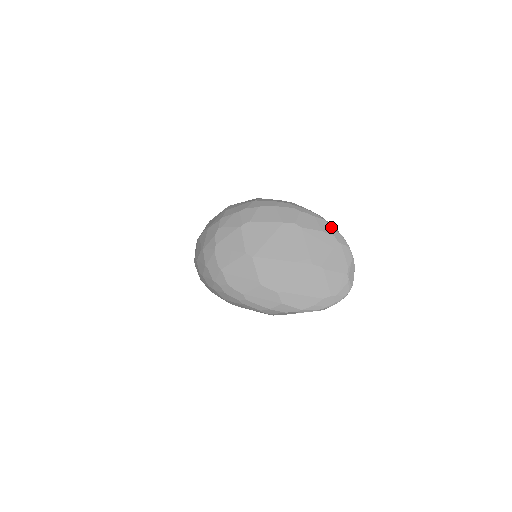
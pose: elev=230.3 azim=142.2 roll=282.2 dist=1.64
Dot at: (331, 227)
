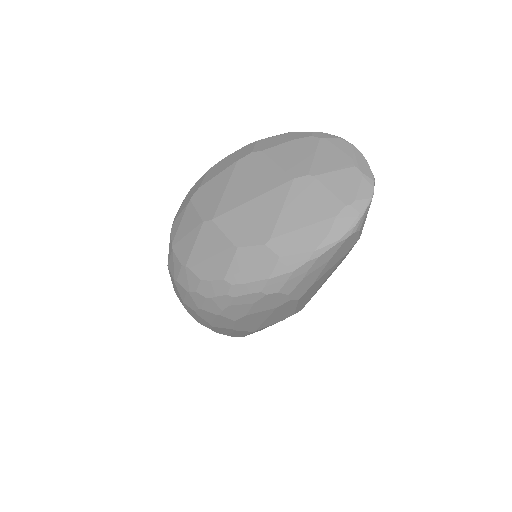
Dot at: (304, 132)
